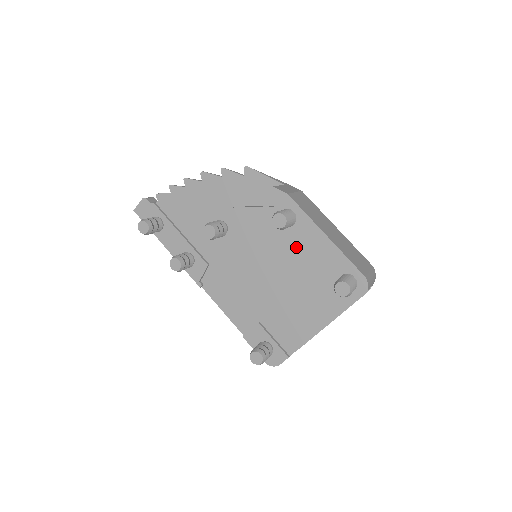
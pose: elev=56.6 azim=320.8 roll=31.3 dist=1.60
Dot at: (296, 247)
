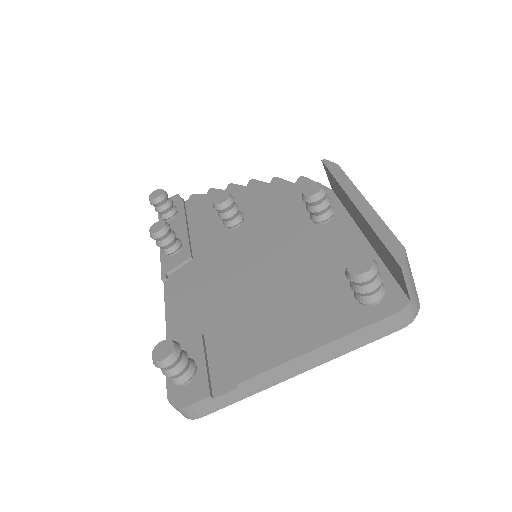
Dot at: (315, 246)
